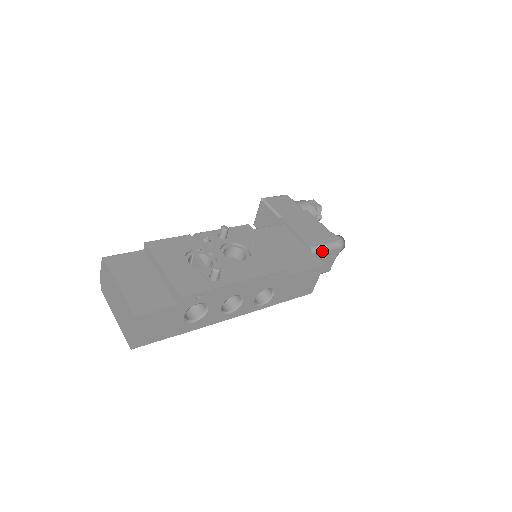
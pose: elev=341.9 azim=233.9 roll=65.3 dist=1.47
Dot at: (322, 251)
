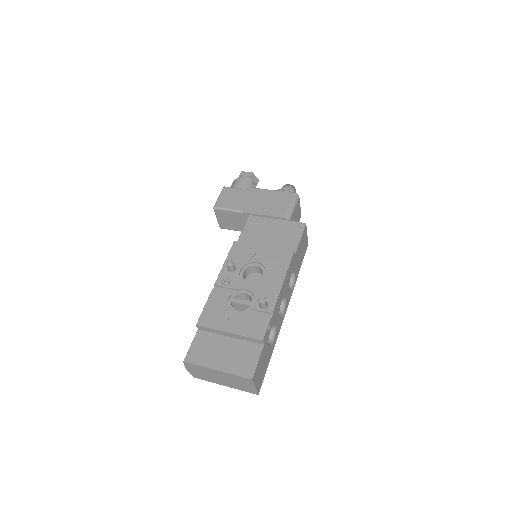
Dot at: (293, 212)
